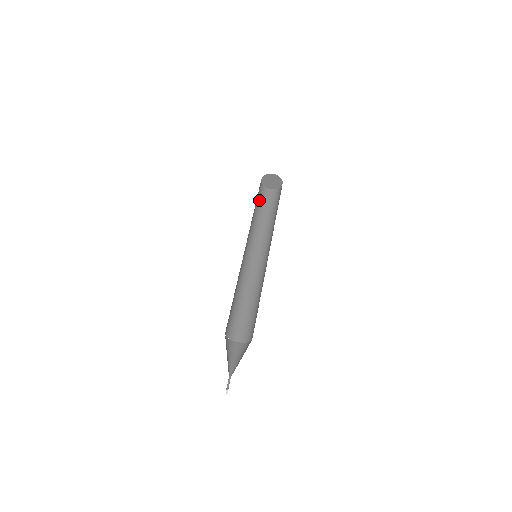
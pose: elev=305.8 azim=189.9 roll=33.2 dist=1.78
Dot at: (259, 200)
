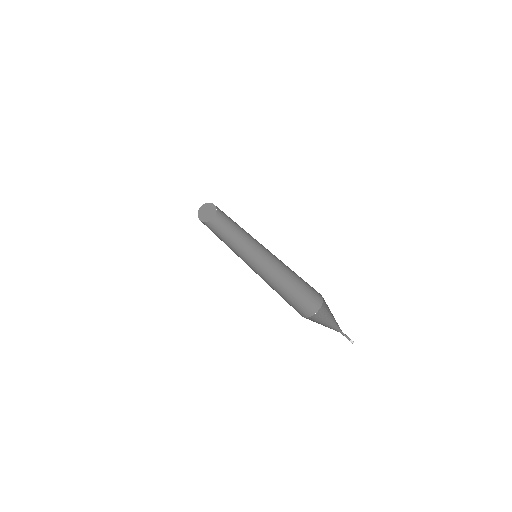
Dot at: occluded
